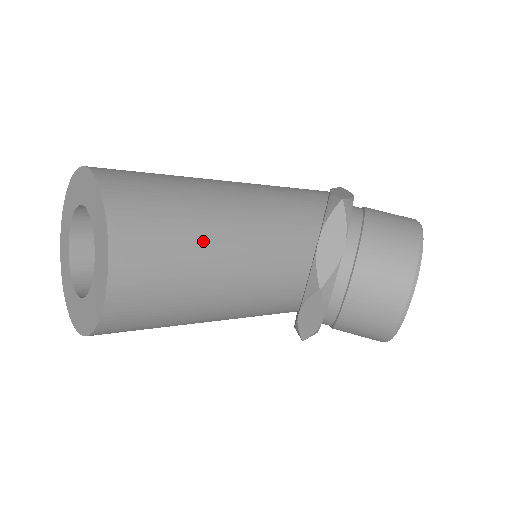
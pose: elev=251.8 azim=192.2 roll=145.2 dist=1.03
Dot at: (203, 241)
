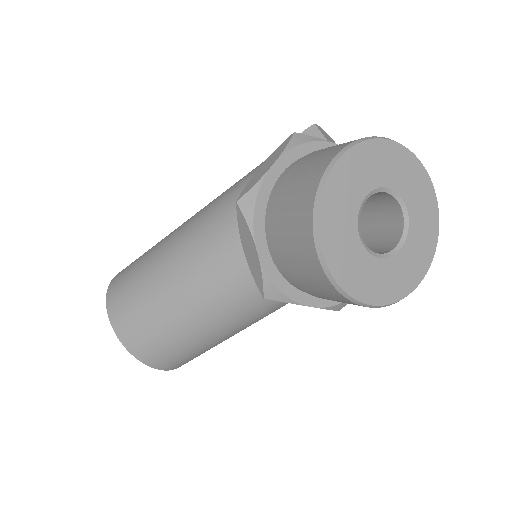
Dot at: (165, 306)
